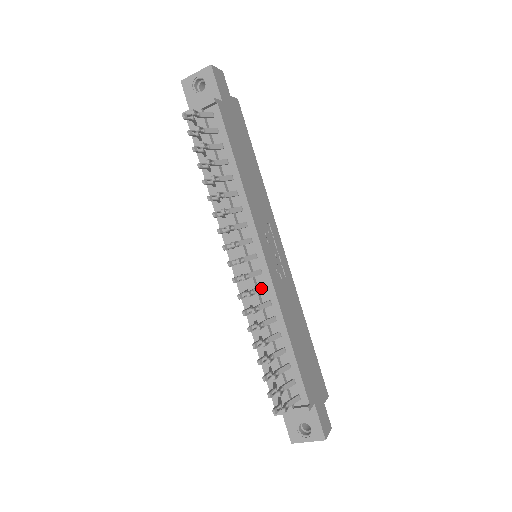
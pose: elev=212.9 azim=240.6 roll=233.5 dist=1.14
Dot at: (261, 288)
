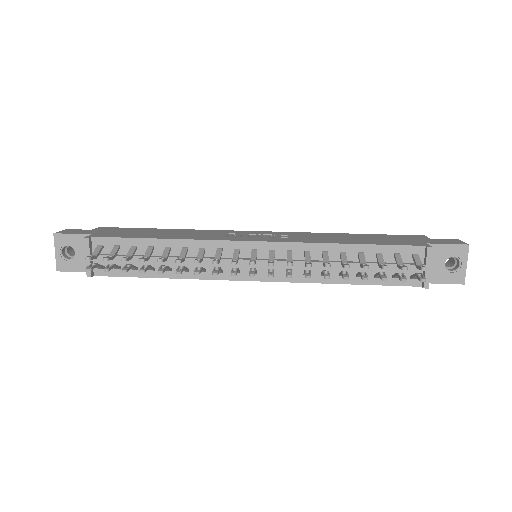
Dot at: (288, 255)
